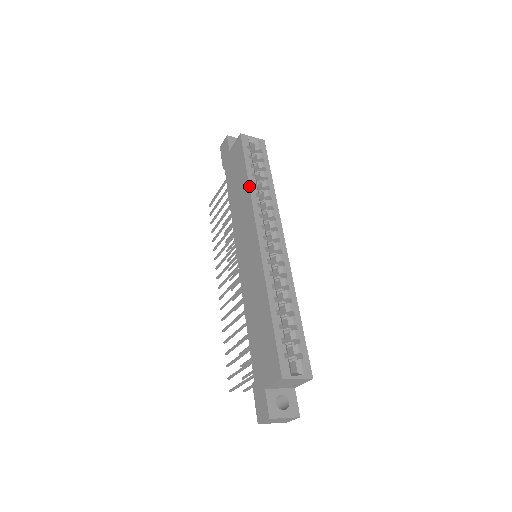
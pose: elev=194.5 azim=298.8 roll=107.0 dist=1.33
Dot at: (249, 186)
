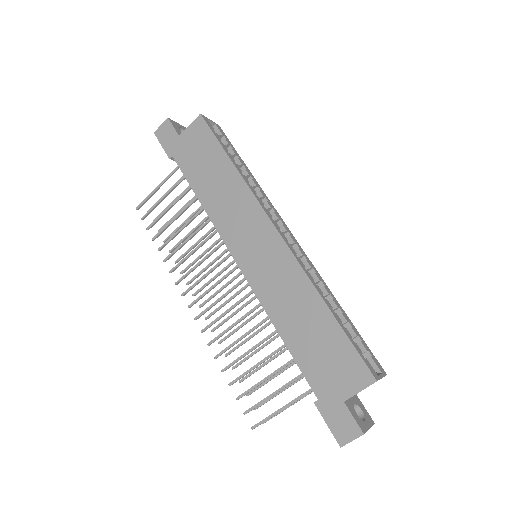
Dot at: (240, 173)
